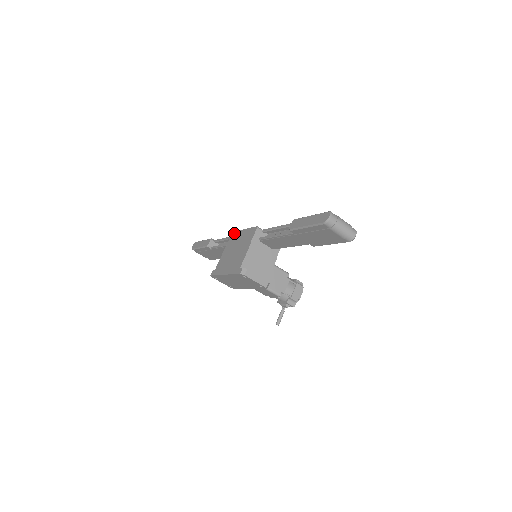
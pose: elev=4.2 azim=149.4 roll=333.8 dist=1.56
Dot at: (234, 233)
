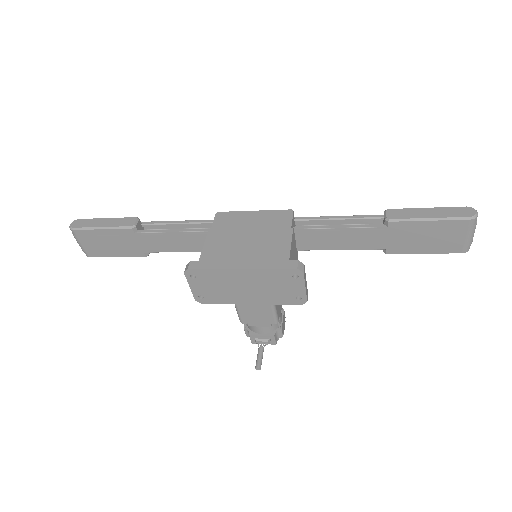
Dot at: (224, 213)
